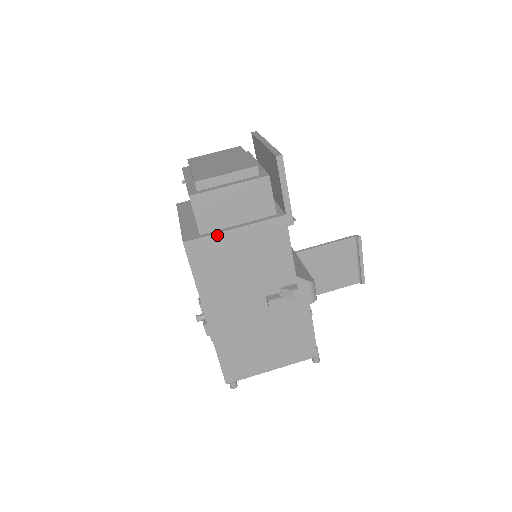
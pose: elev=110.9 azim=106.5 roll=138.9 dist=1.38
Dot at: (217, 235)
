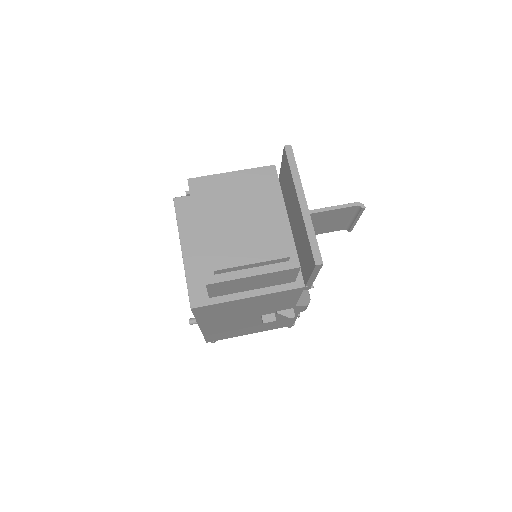
Dot at: (228, 302)
